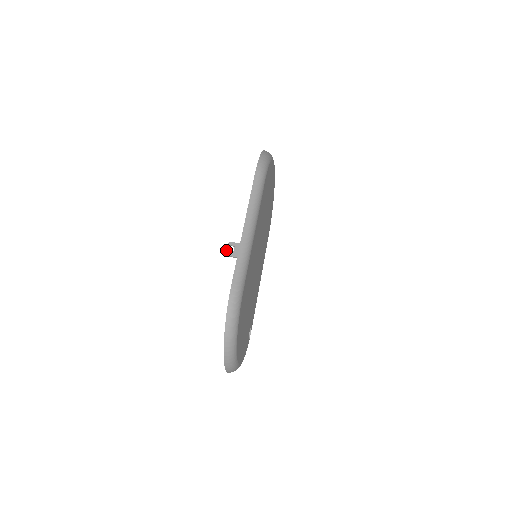
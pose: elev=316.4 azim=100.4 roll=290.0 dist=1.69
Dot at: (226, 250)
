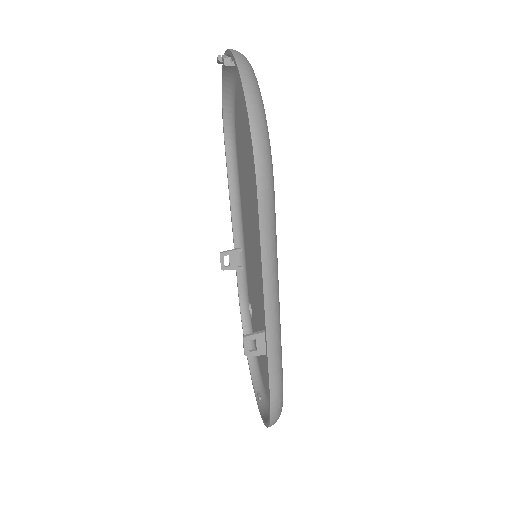
Dot at: (244, 350)
